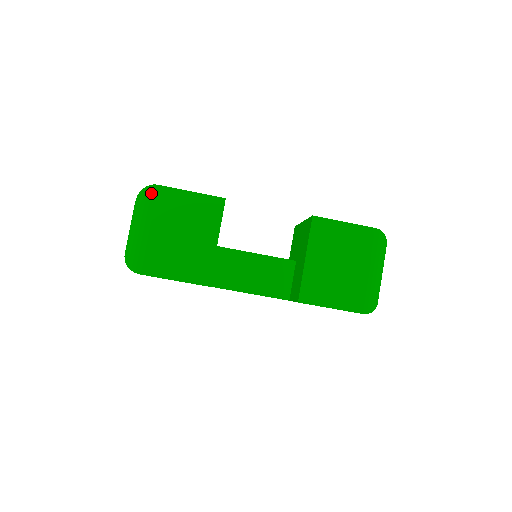
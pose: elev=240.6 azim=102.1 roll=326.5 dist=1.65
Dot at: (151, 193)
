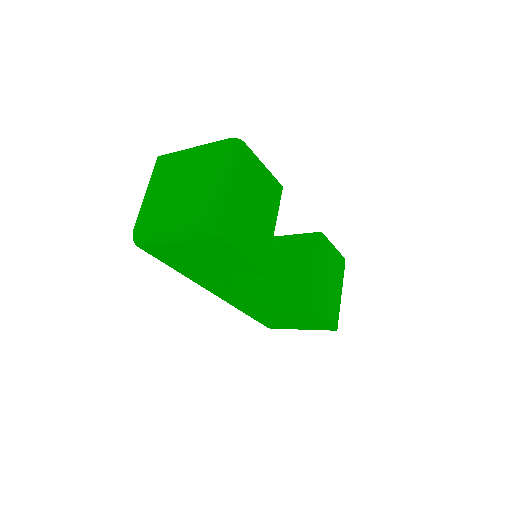
Dot at: (238, 148)
